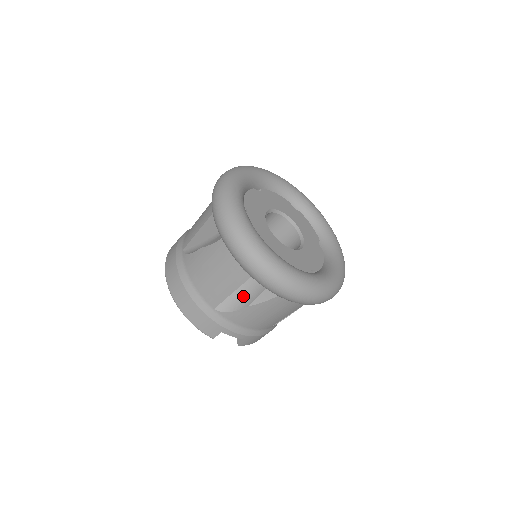
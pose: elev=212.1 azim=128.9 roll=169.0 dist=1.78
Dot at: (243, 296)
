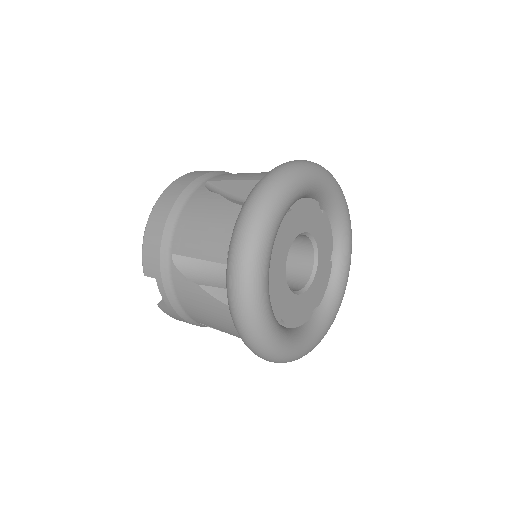
Dot at: (204, 272)
